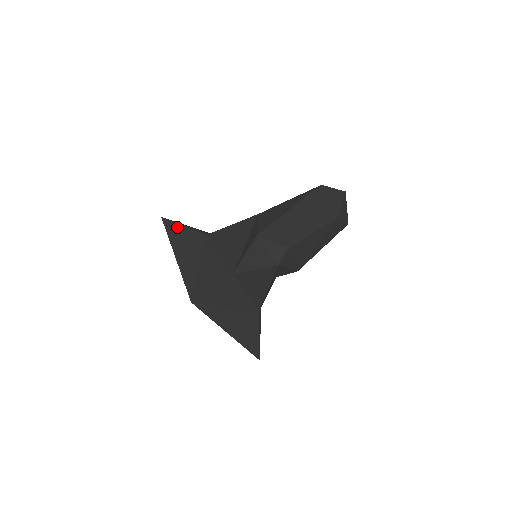
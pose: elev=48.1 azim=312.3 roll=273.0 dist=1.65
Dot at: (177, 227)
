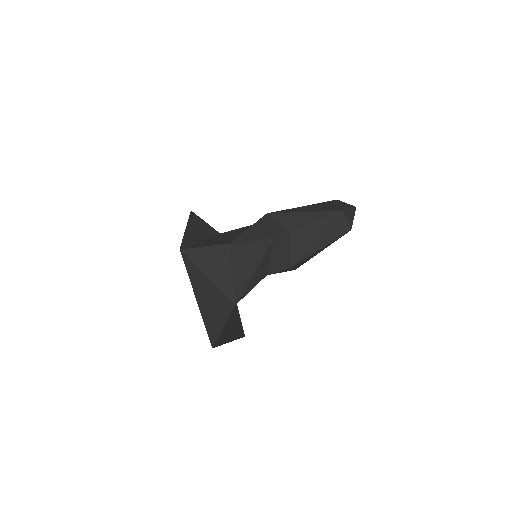
Dot at: (200, 219)
